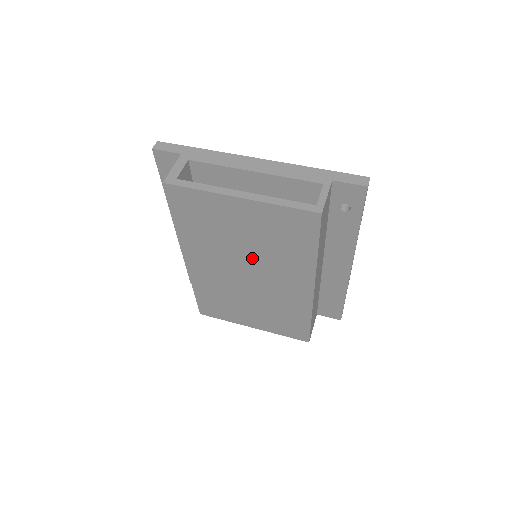
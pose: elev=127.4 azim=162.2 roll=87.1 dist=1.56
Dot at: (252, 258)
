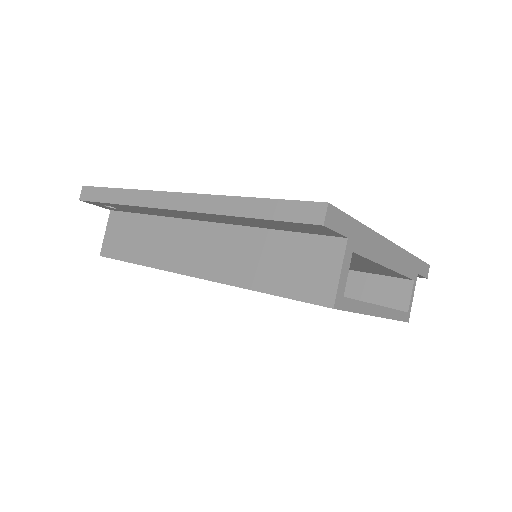
Dot at: occluded
